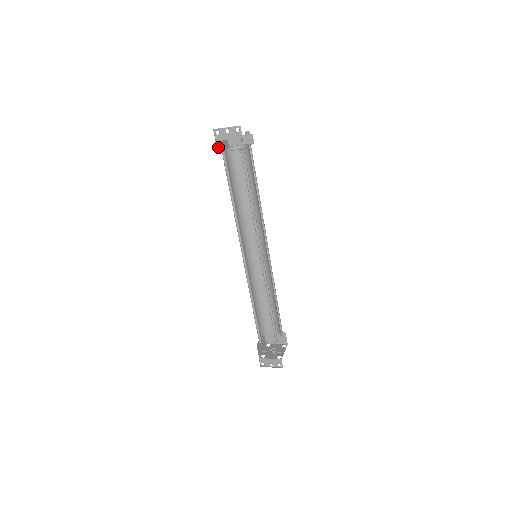
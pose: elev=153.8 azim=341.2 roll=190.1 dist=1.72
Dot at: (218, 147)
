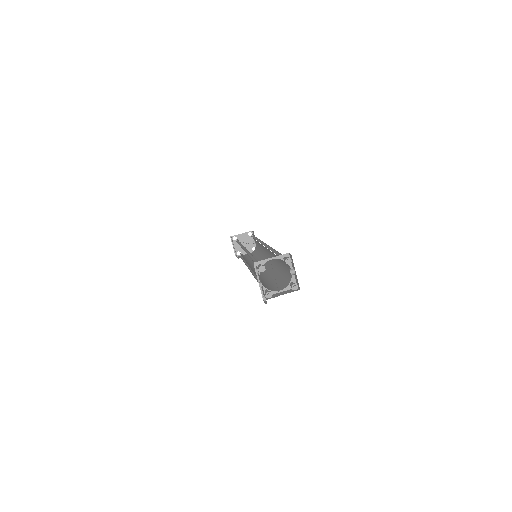
Dot at: (258, 262)
